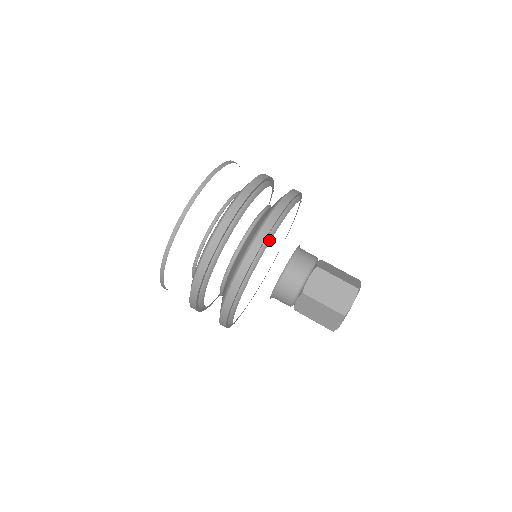
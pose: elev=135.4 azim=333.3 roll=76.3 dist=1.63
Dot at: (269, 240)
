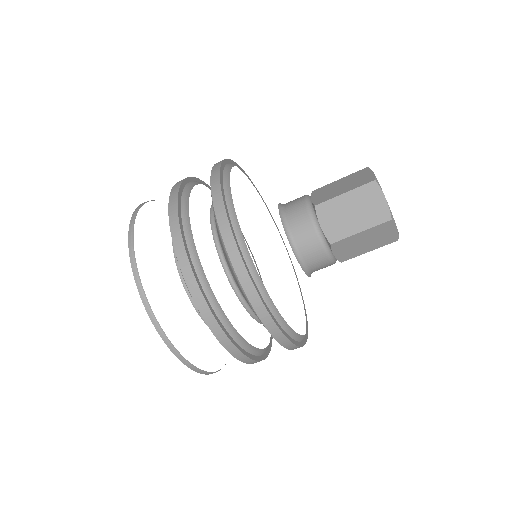
Dot at: (243, 244)
